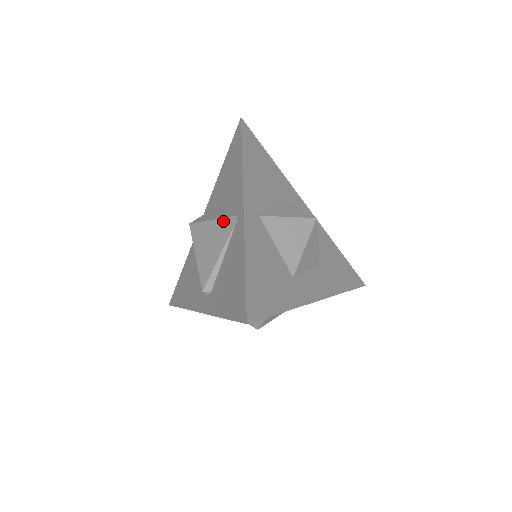
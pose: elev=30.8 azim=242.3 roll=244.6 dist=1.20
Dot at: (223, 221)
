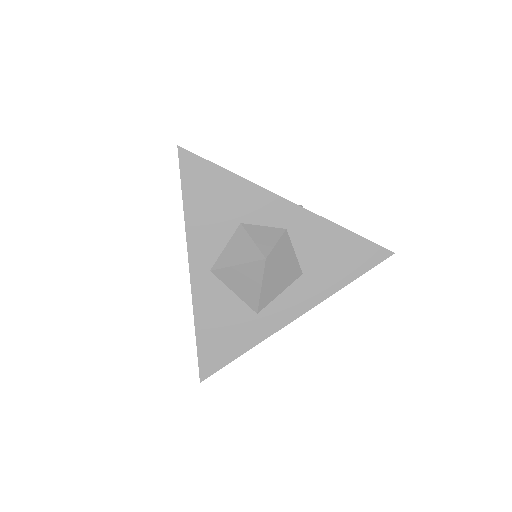
Dot at: occluded
